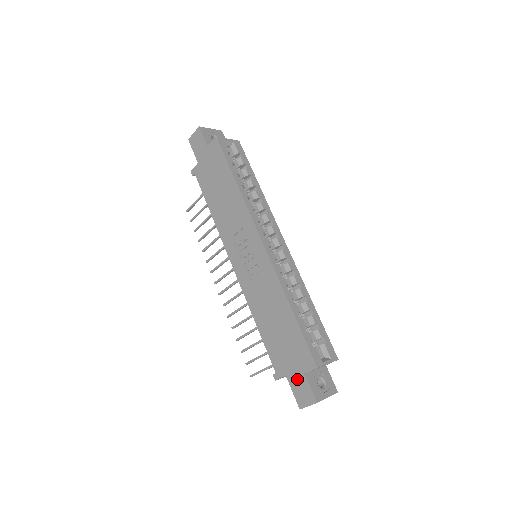
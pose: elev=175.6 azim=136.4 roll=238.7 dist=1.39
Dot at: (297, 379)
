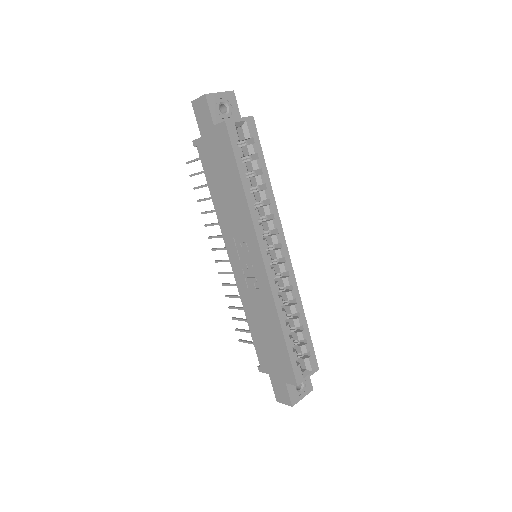
Dot at: (278, 382)
